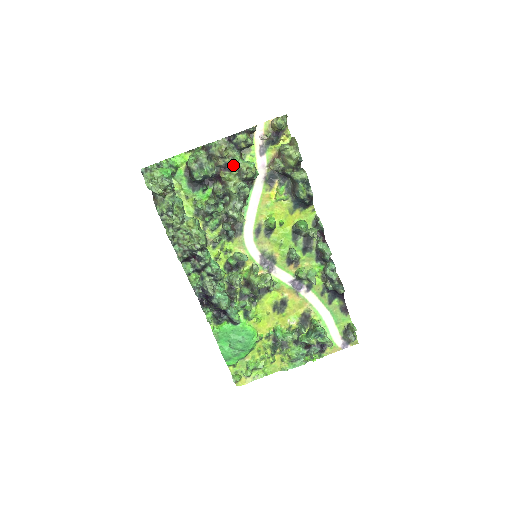
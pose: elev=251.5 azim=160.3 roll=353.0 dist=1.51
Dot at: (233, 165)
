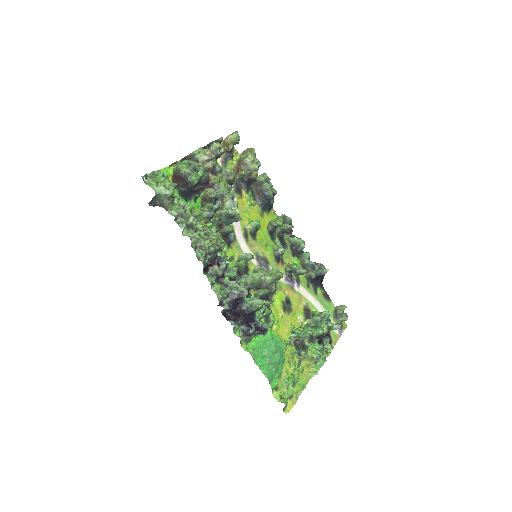
Dot at: (219, 167)
